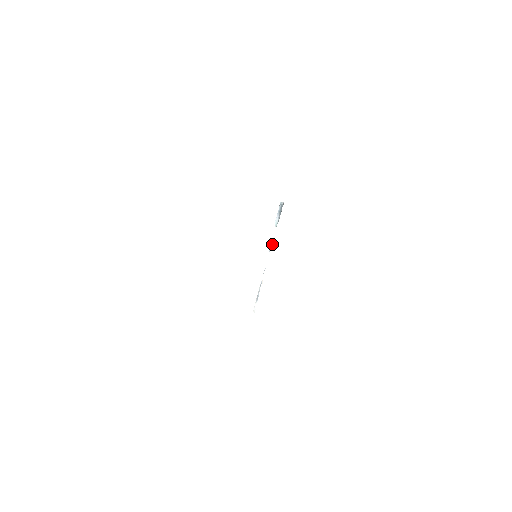
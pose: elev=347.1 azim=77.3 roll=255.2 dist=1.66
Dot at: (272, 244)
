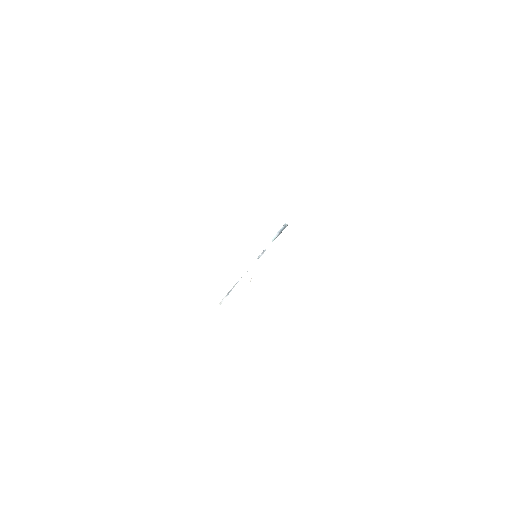
Dot at: (262, 254)
